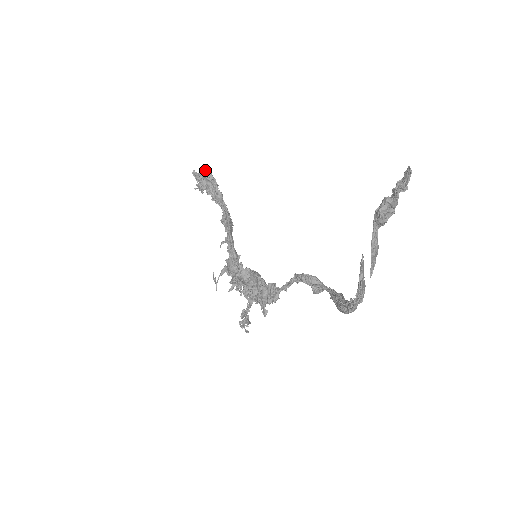
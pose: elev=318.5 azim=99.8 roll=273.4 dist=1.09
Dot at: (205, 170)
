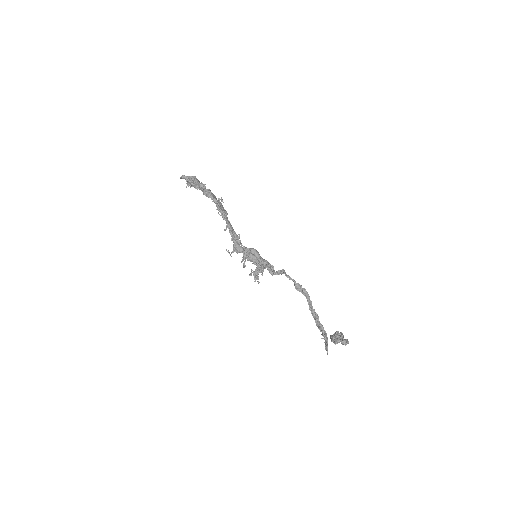
Dot at: (191, 180)
